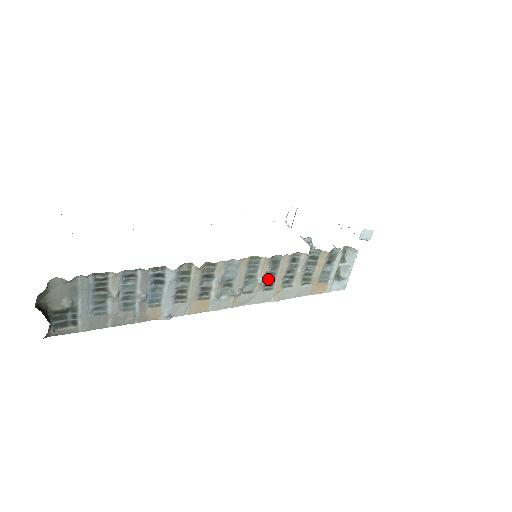
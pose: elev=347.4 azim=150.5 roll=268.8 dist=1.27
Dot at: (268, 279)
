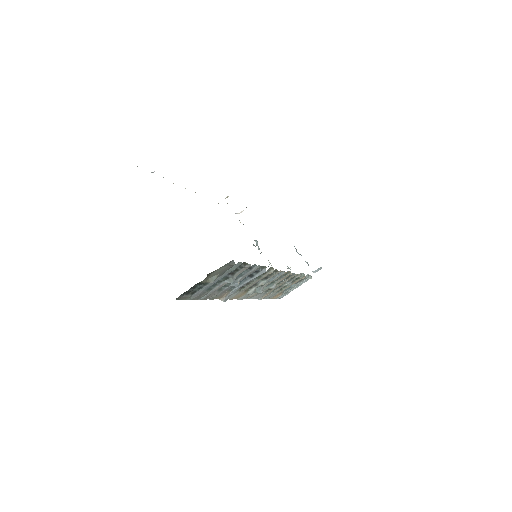
Dot at: occluded
